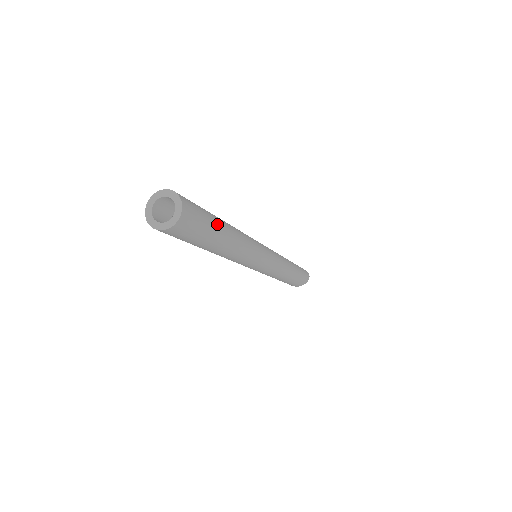
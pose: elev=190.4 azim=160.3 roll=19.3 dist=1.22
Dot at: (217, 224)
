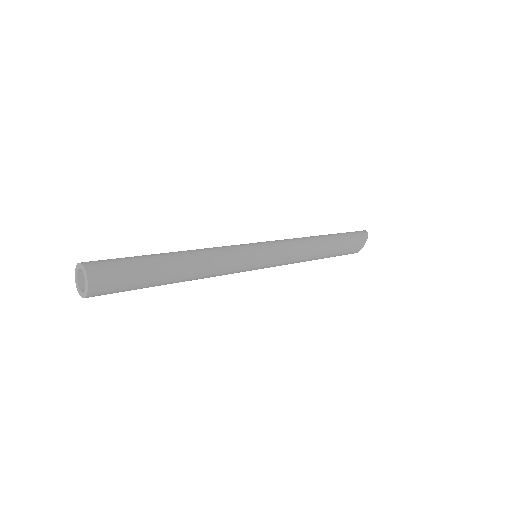
Dot at: (149, 259)
